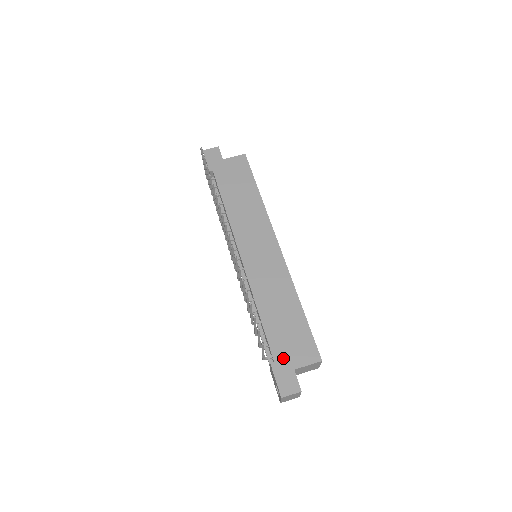
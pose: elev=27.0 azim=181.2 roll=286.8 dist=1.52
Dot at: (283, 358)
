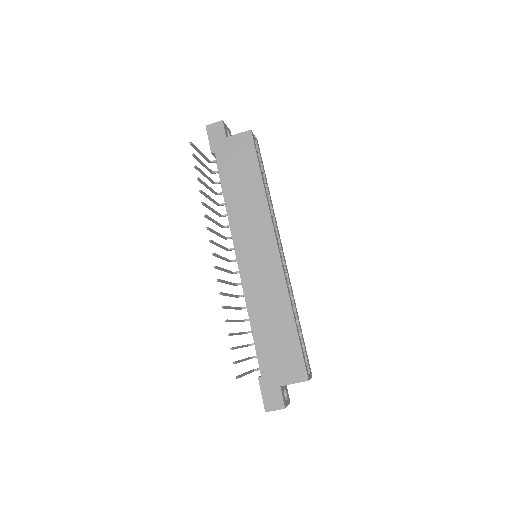
Dot at: (271, 373)
